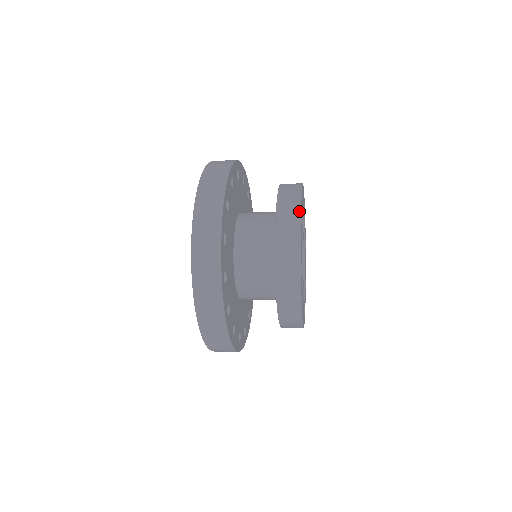
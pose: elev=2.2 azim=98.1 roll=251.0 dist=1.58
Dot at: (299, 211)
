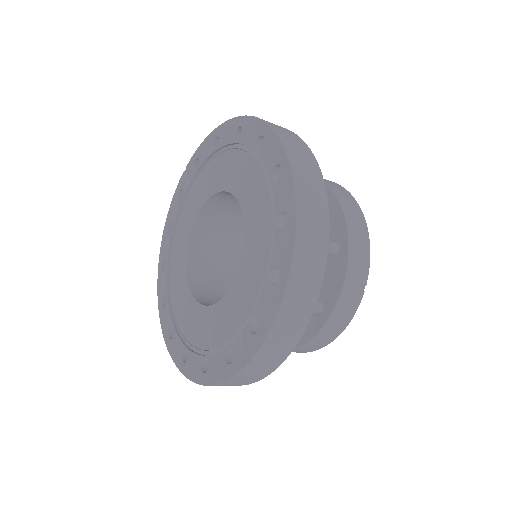
Dot at: (345, 189)
